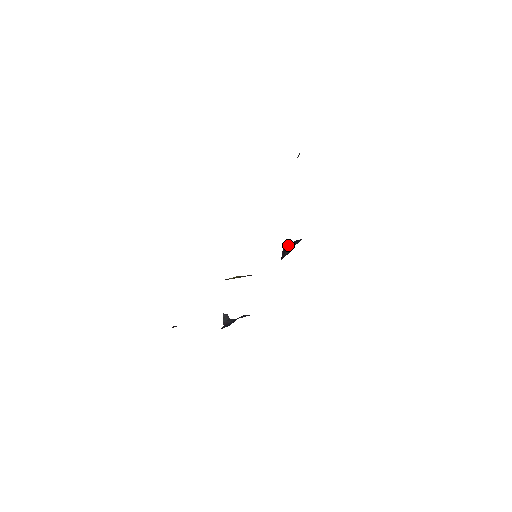
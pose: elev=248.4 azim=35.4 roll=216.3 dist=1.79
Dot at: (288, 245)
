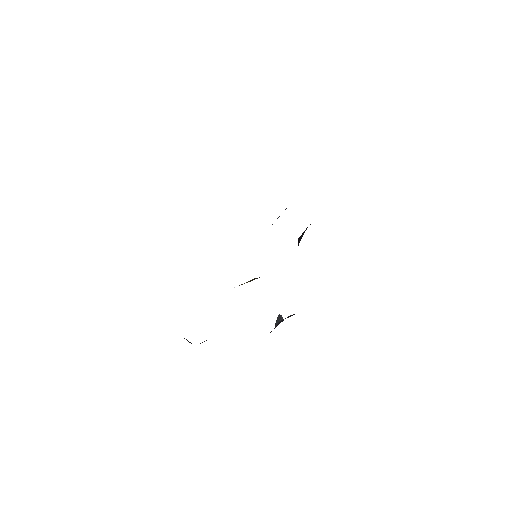
Dot at: occluded
